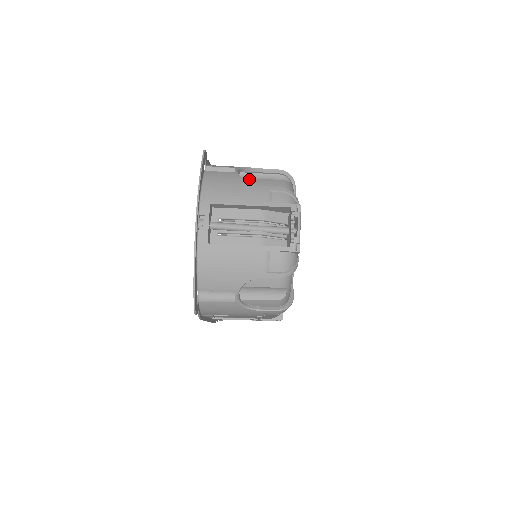
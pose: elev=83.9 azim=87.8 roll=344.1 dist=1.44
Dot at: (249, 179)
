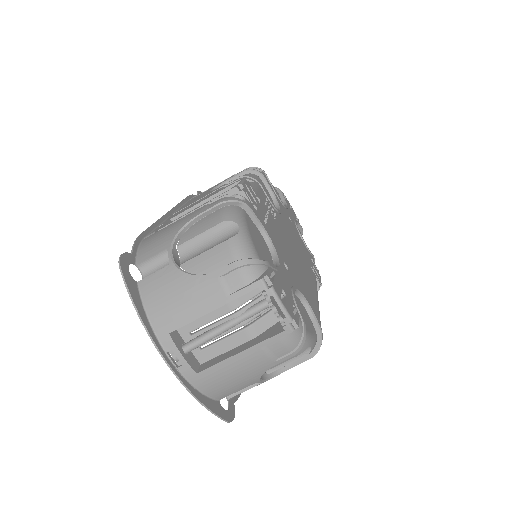
Dot at: (190, 262)
